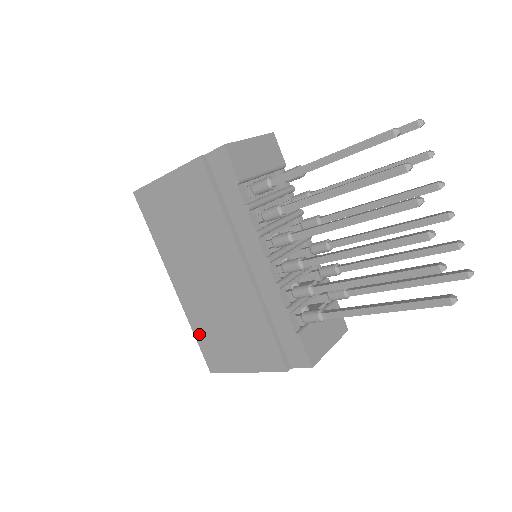
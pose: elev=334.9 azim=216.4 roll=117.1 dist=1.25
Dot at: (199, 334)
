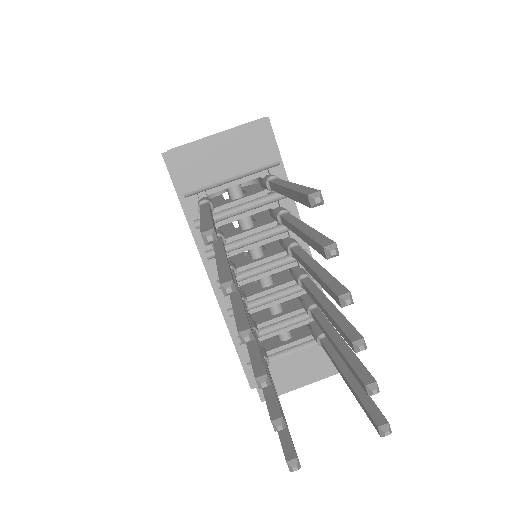
Dot at: occluded
